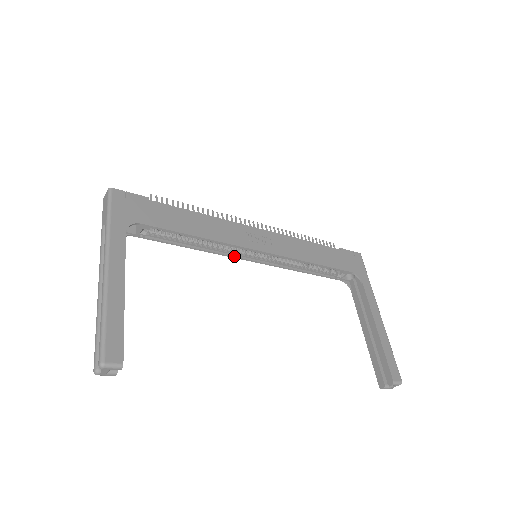
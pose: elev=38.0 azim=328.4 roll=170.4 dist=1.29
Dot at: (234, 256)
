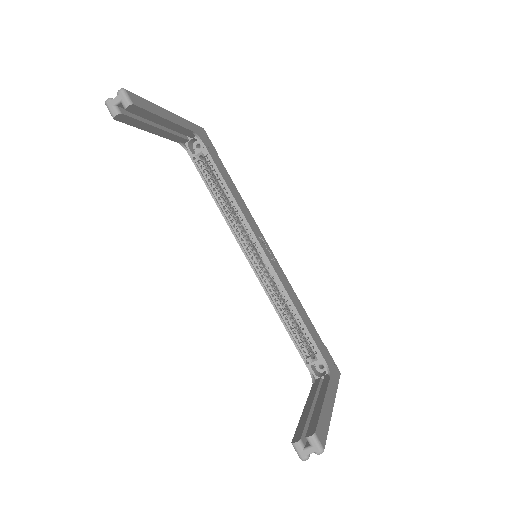
Dot at: (239, 241)
